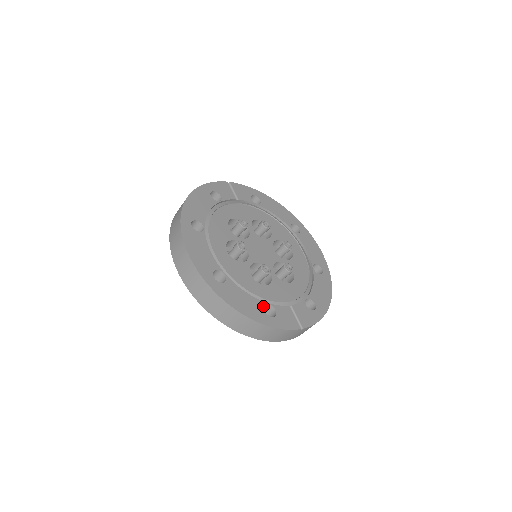
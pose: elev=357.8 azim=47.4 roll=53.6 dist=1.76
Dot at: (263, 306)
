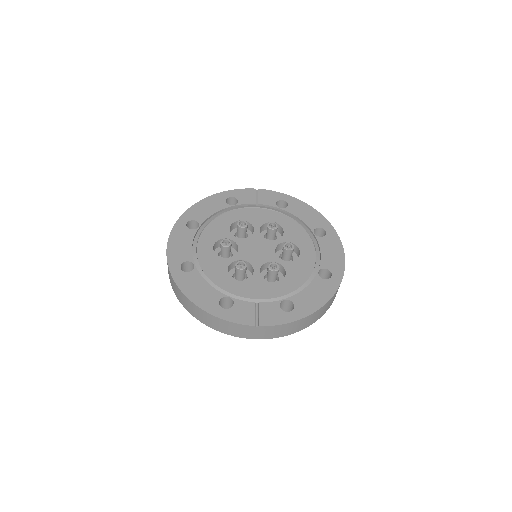
Dot at: (220, 298)
